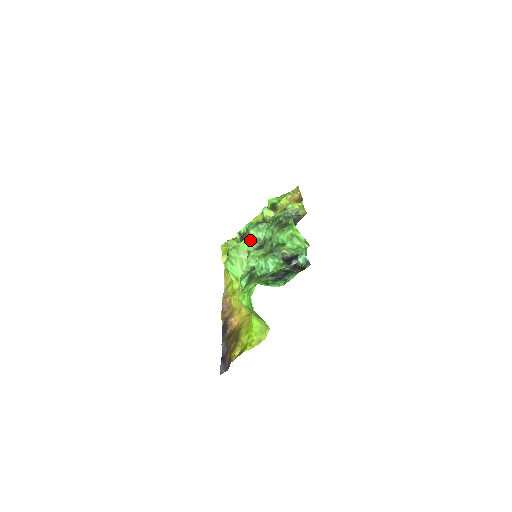
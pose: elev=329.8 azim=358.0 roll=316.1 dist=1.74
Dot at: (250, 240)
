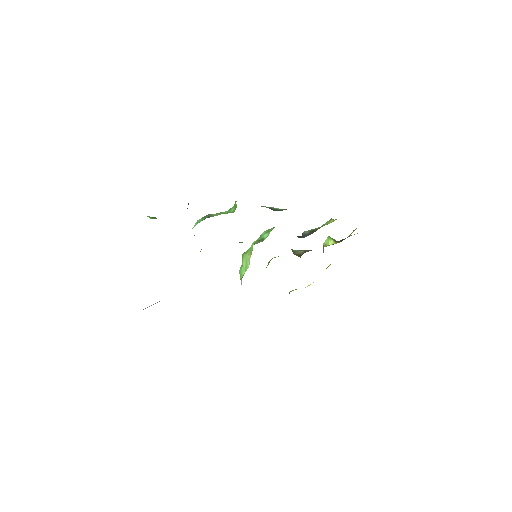
Dot at: (257, 240)
